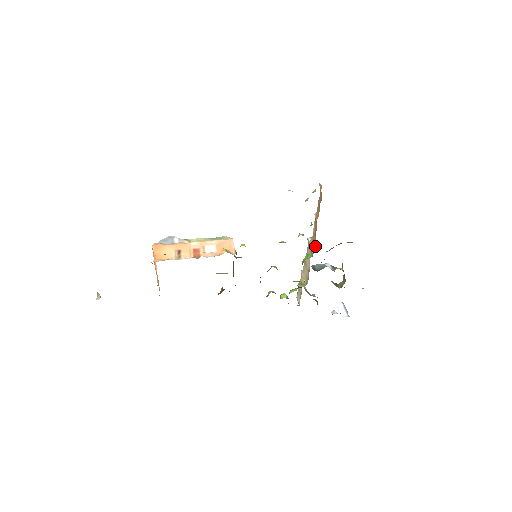
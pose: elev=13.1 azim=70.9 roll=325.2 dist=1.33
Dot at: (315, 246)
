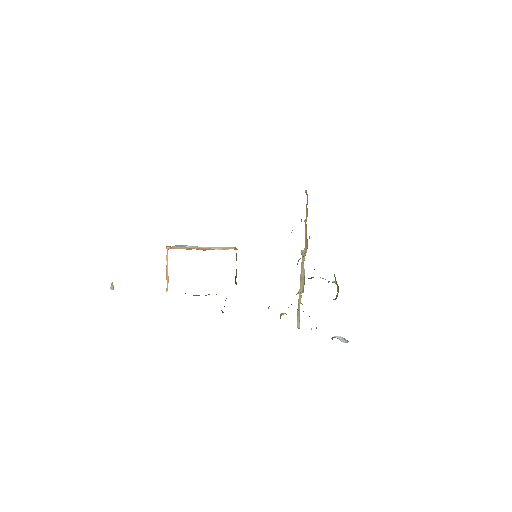
Dot at: (307, 247)
